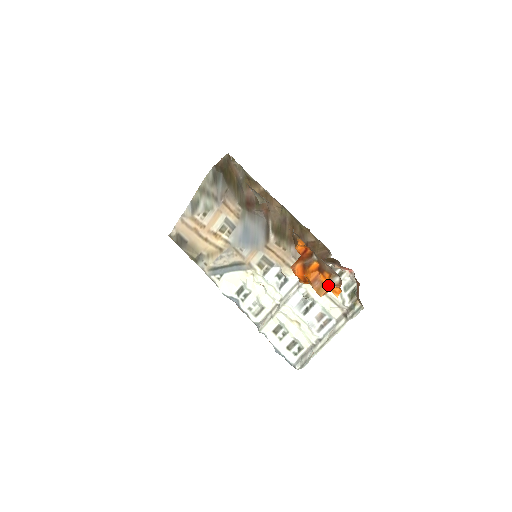
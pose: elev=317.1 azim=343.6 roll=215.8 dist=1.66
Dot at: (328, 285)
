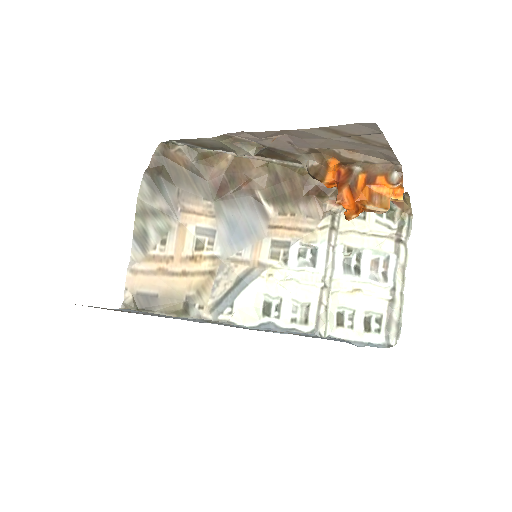
Dot at: (388, 191)
